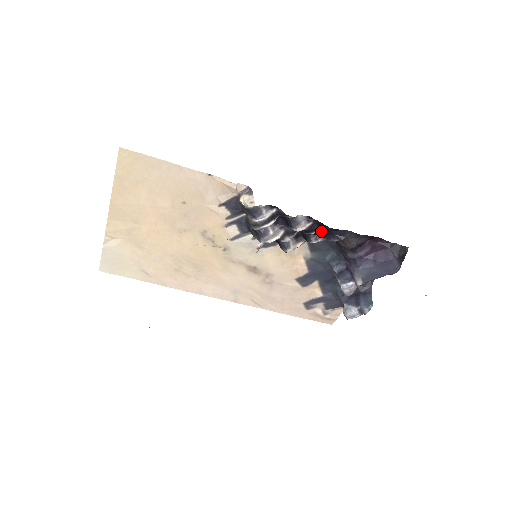
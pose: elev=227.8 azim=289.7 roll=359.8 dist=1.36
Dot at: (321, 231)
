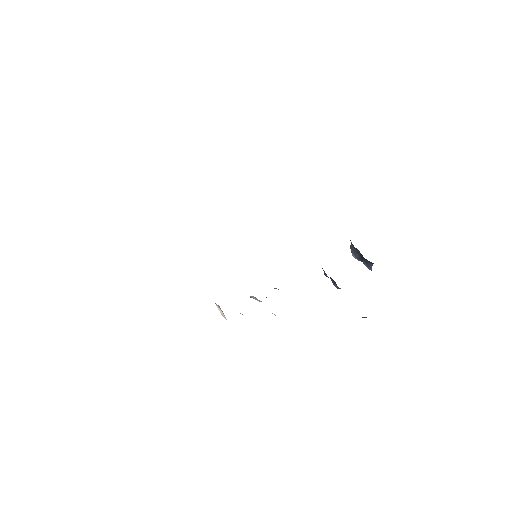
Dot at: occluded
